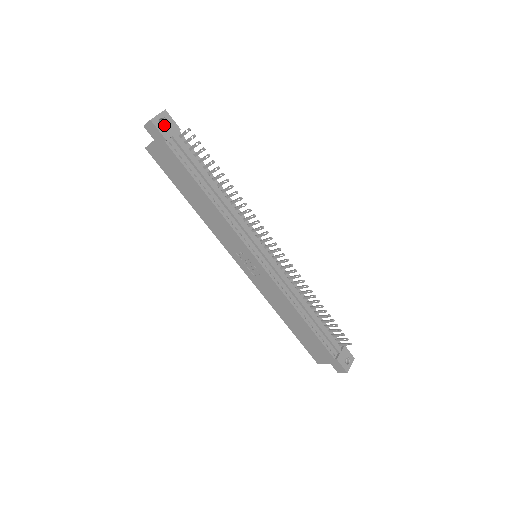
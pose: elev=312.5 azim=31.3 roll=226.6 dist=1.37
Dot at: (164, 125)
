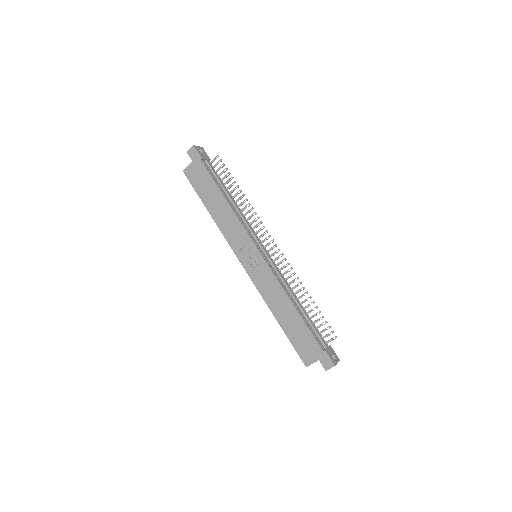
Dot at: occluded
